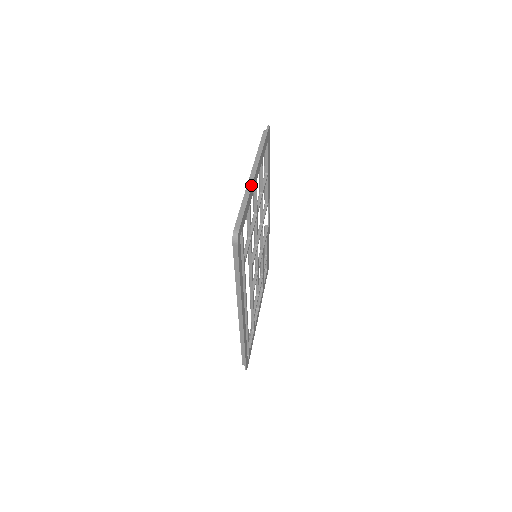
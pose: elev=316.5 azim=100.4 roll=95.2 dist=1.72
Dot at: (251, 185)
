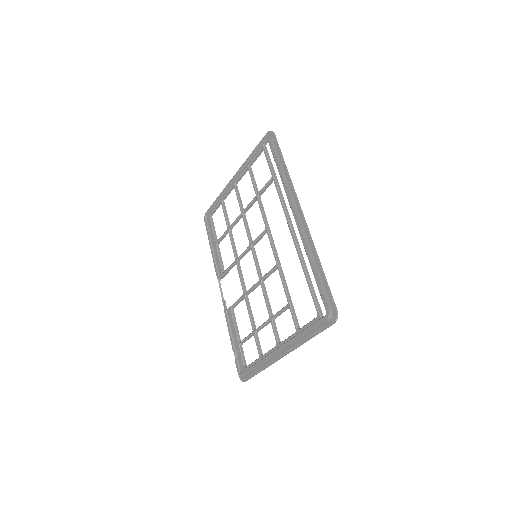
Dot at: occluded
